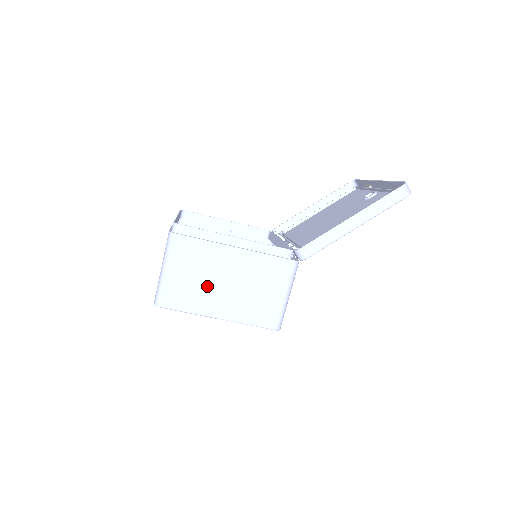
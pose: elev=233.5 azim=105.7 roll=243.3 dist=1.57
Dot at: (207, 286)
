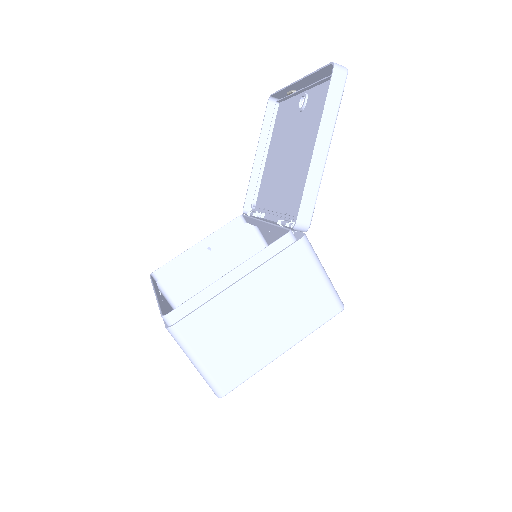
Dot at: (247, 338)
